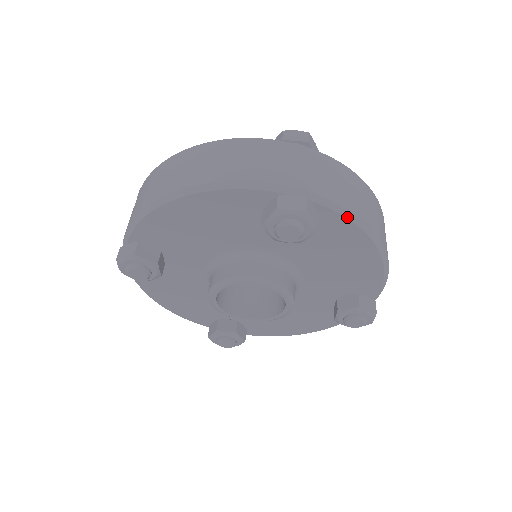
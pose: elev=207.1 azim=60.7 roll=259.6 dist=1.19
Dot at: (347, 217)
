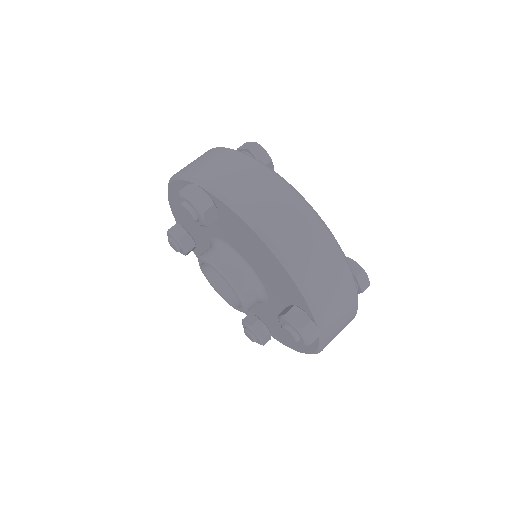
Dot at: (231, 208)
